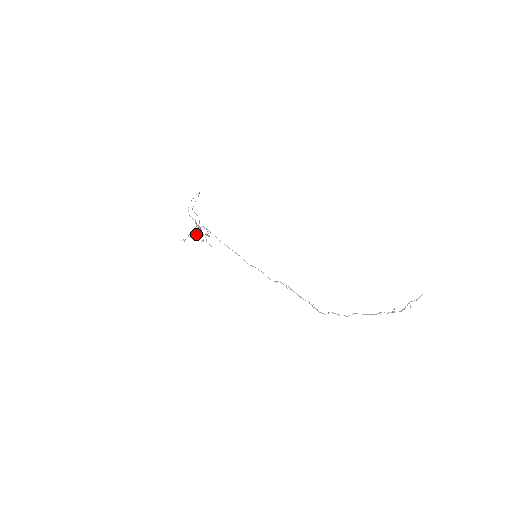
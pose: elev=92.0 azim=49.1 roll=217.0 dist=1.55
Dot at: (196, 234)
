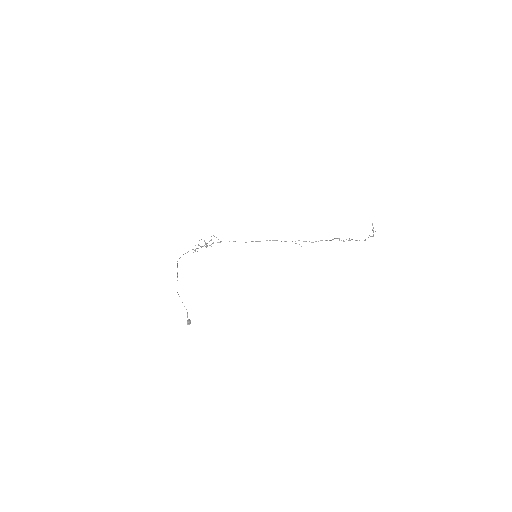
Dot at: (201, 246)
